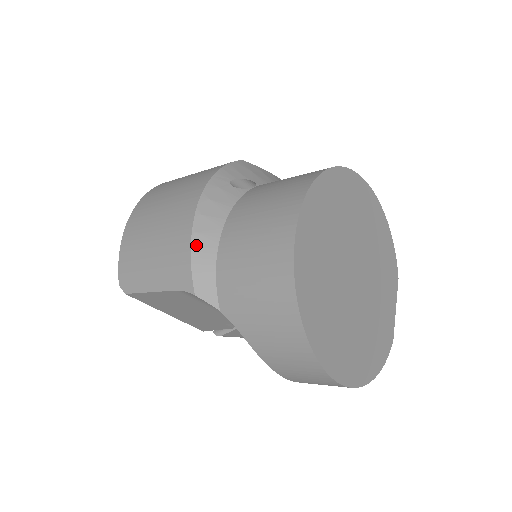
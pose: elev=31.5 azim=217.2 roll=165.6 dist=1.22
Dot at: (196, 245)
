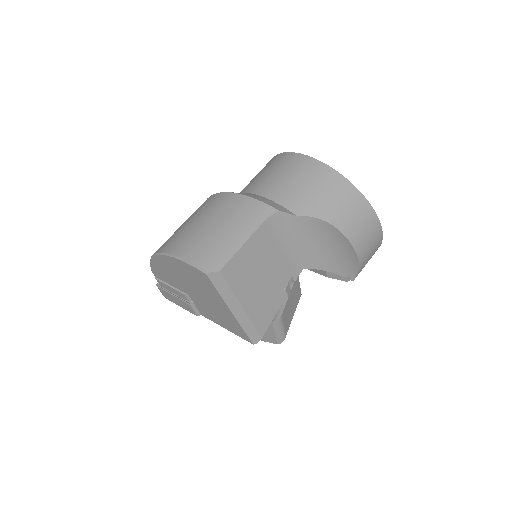
Dot at: (251, 196)
